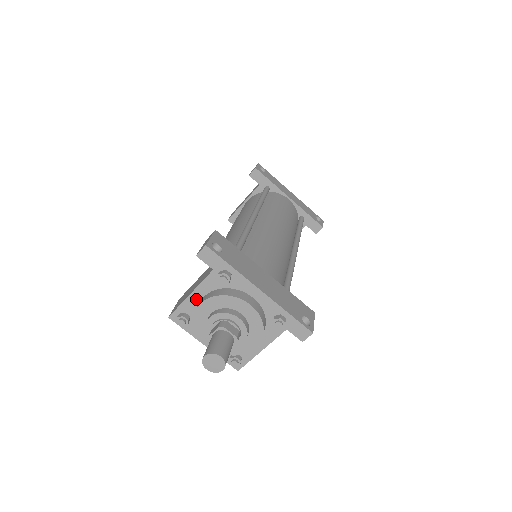
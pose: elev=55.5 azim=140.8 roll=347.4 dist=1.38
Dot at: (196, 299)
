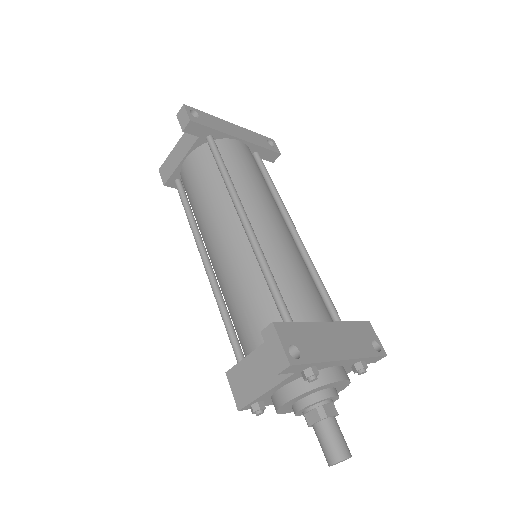
Dot at: (272, 392)
